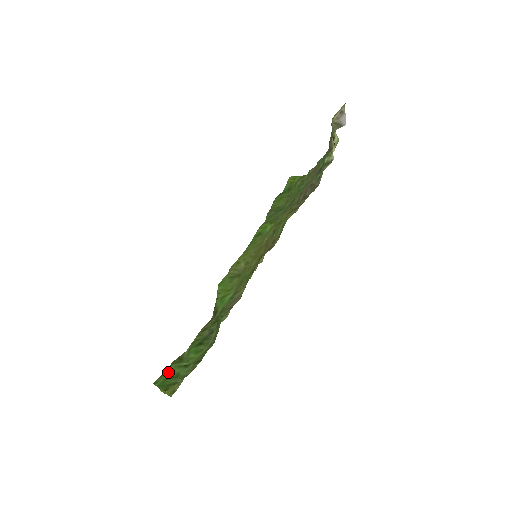
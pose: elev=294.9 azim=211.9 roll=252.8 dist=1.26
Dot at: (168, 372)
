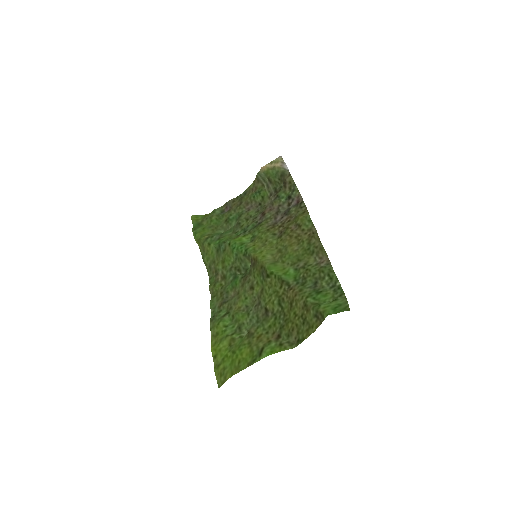
Dot at: (327, 308)
